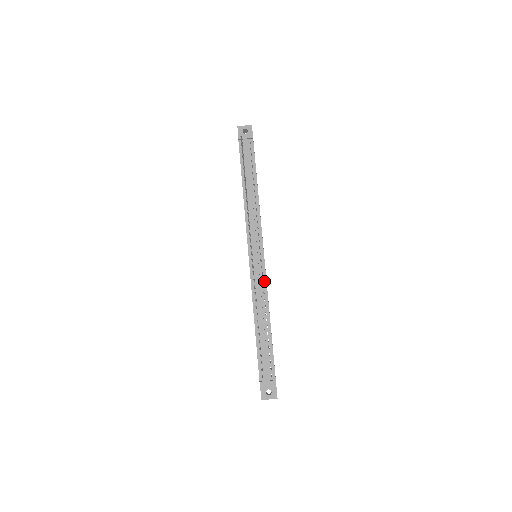
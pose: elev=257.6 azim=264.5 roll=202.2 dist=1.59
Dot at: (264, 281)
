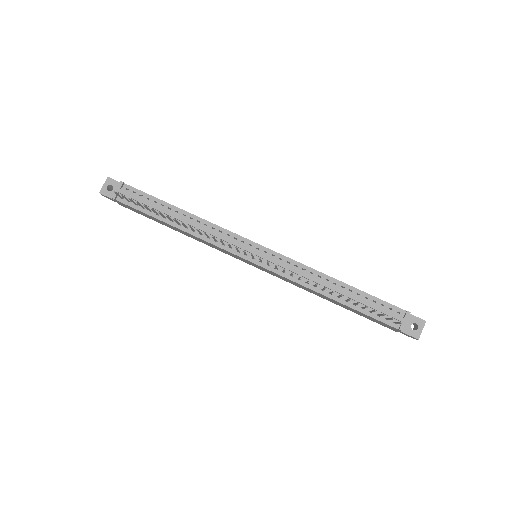
Dot at: (290, 262)
